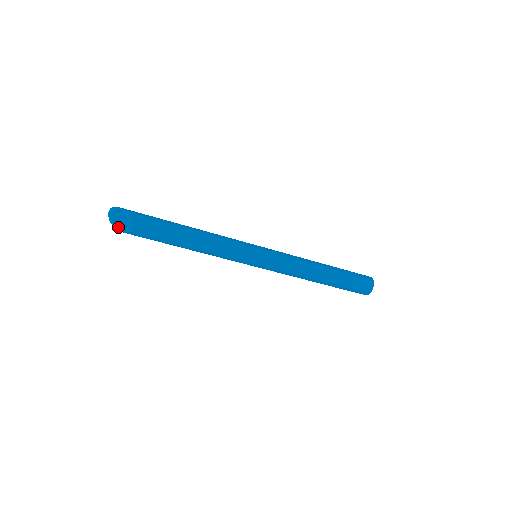
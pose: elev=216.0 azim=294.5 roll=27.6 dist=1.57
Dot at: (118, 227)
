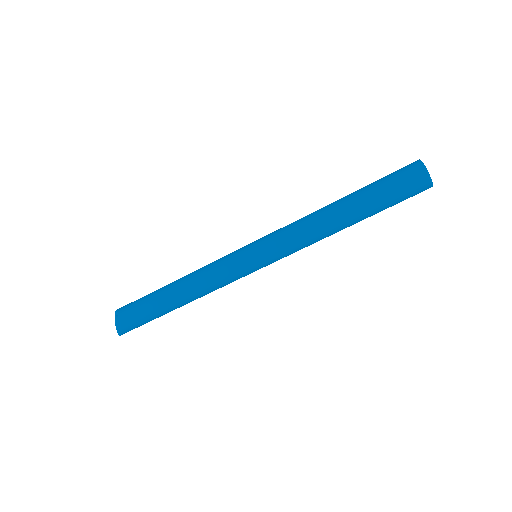
Dot at: (120, 331)
